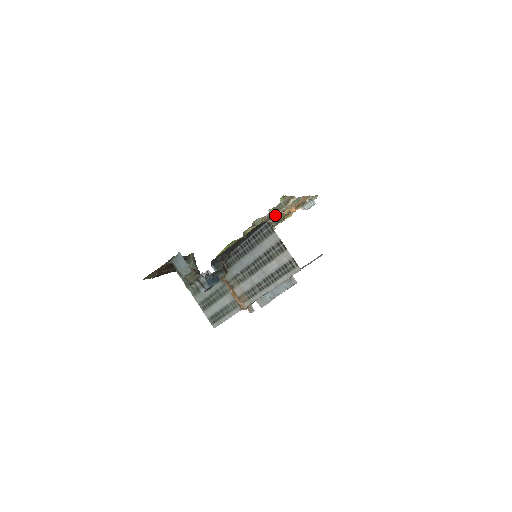
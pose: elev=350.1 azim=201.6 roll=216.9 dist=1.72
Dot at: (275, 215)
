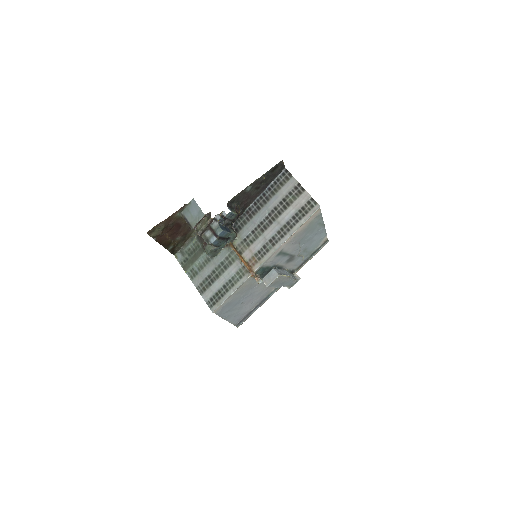
Dot at: occluded
